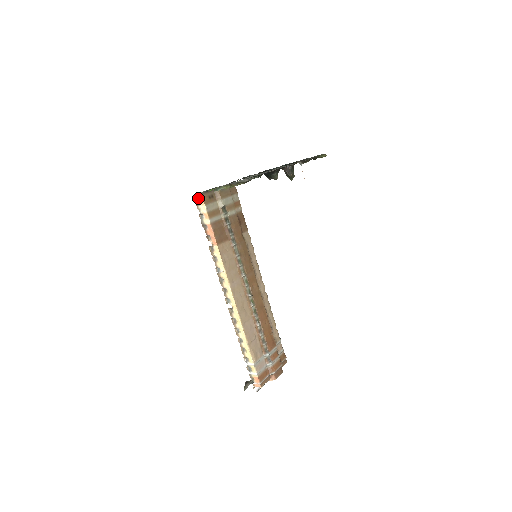
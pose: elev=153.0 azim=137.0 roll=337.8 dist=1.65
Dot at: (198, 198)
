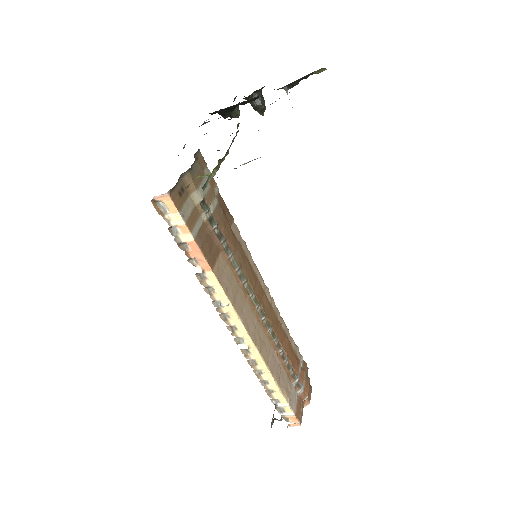
Dot at: (161, 202)
